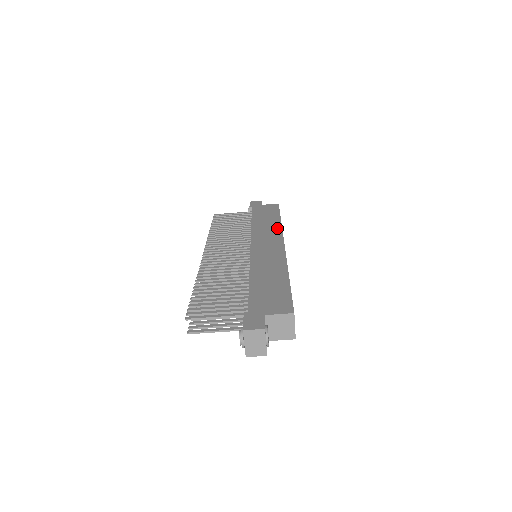
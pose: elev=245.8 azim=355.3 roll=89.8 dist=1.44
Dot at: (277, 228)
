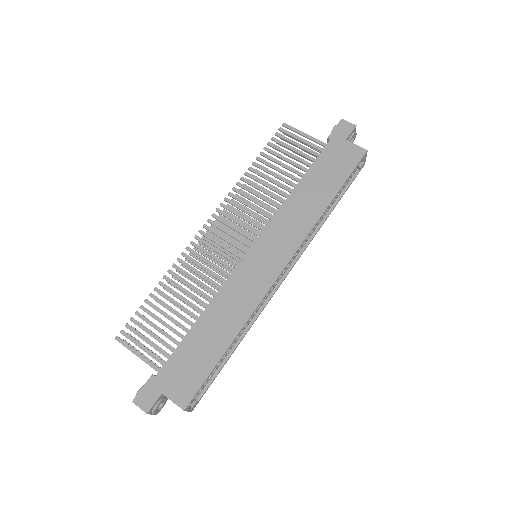
Dot at: (307, 224)
